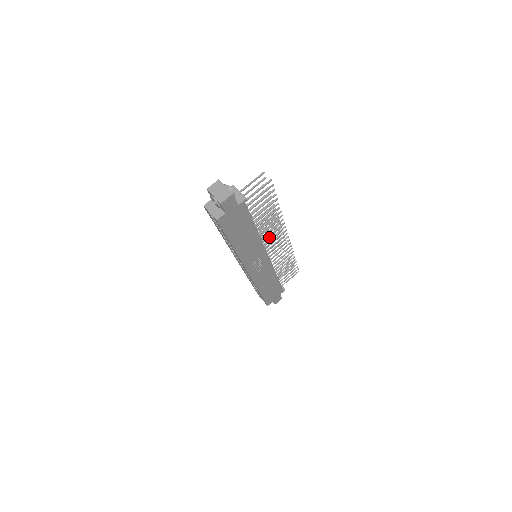
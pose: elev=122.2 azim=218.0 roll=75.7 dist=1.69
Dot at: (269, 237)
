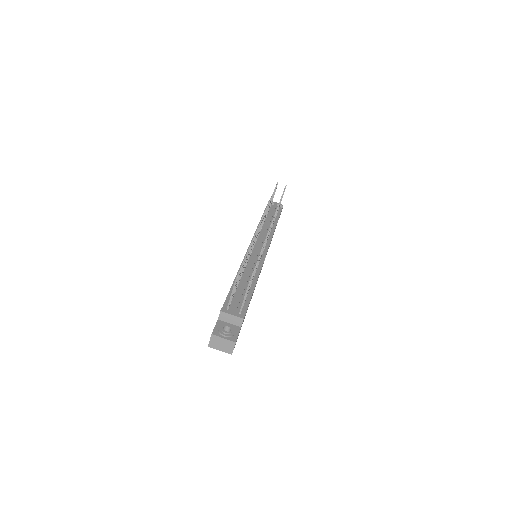
Dot at: occluded
